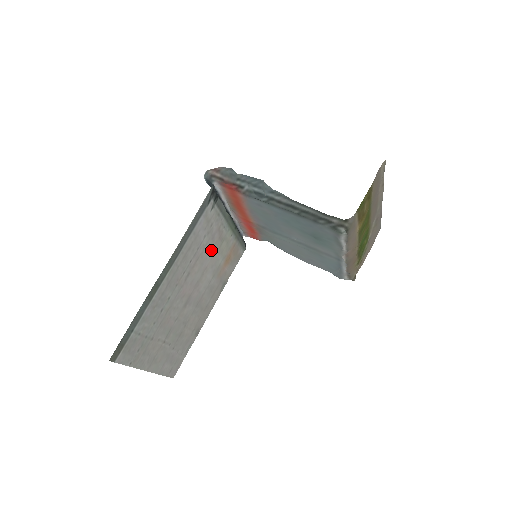
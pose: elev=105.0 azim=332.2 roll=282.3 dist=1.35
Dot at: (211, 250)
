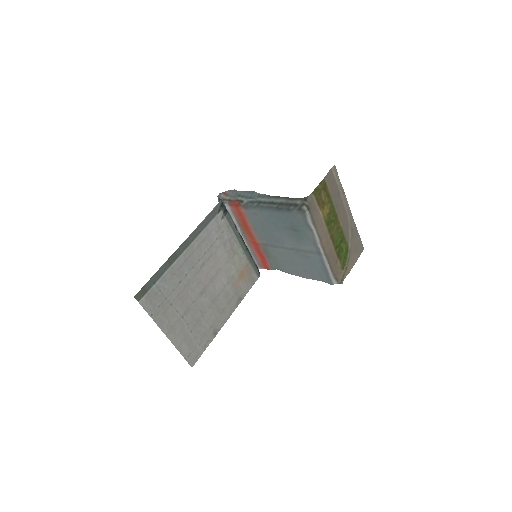
Dot at: (224, 255)
